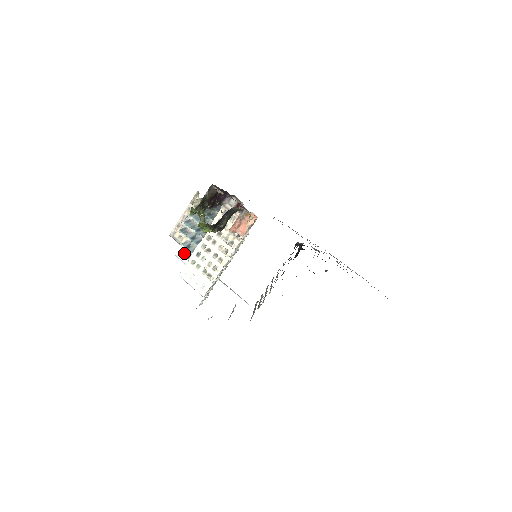
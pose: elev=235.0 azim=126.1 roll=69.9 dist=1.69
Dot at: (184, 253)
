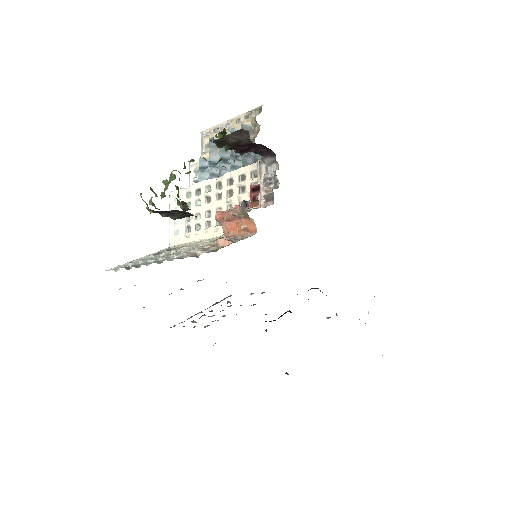
Dot at: (196, 171)
